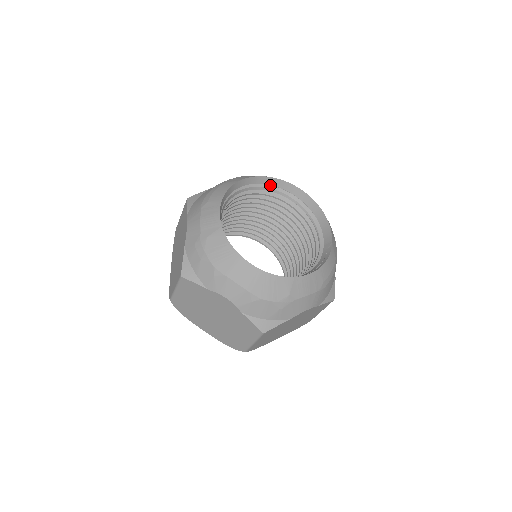
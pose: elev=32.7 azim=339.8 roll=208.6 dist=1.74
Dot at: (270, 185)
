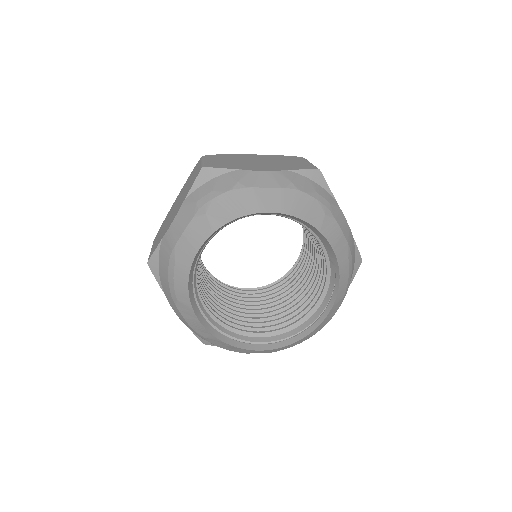
Dot at: occluded
